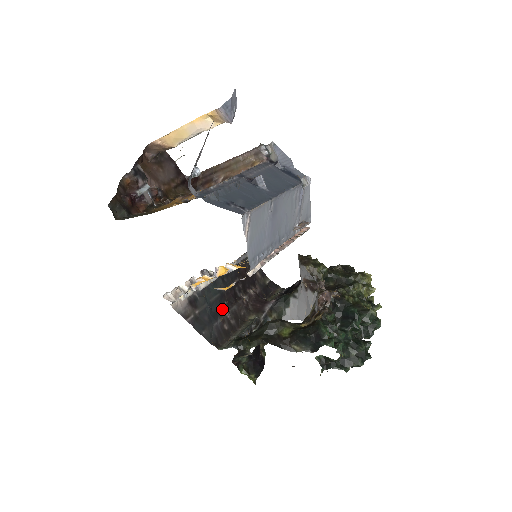
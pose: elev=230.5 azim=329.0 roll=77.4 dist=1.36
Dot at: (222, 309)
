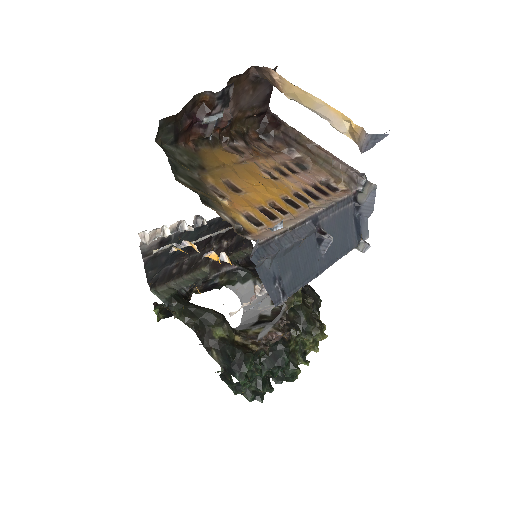
Dot at: (185, 253)
